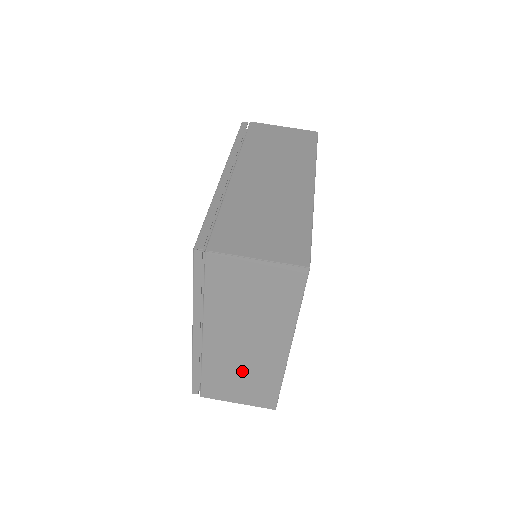
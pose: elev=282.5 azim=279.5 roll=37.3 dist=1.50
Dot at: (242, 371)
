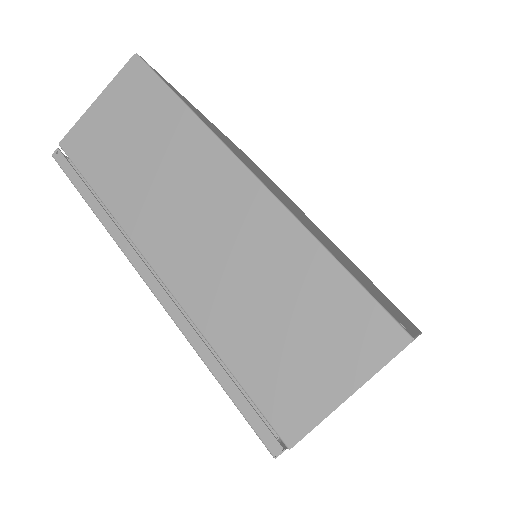
Dot at: occluded
